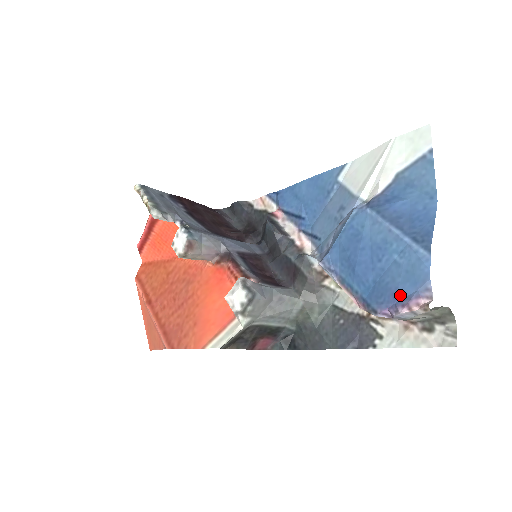
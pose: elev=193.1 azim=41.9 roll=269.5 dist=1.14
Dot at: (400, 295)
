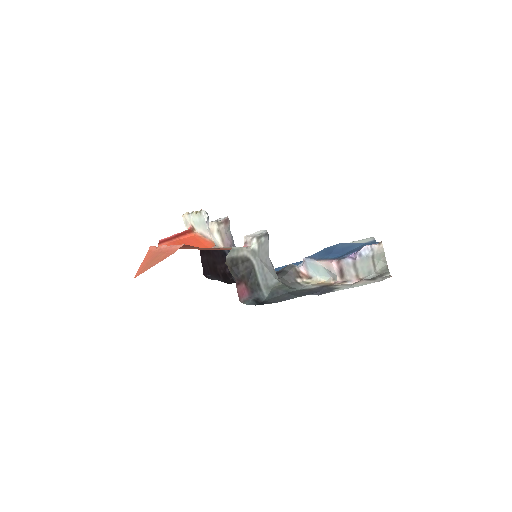
Dot at: occluded
